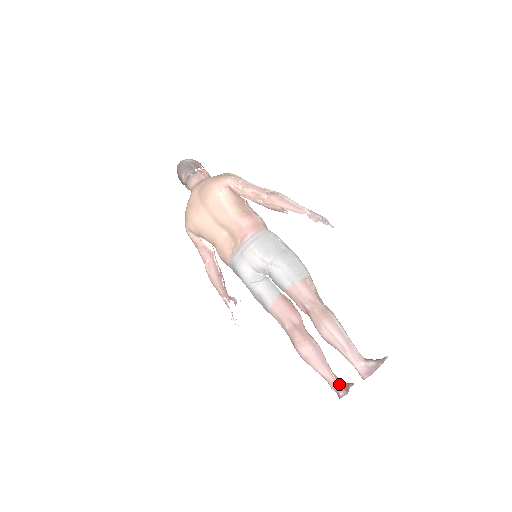
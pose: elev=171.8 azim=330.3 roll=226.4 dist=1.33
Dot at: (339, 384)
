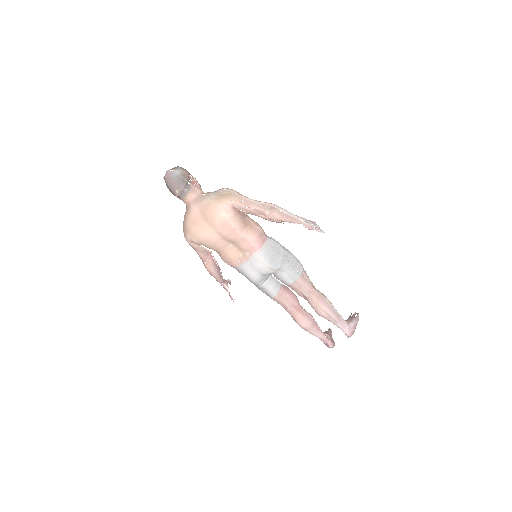
Dot at: (329, 340)
